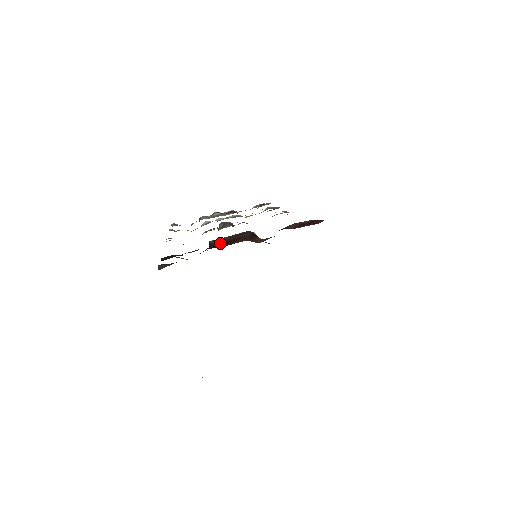
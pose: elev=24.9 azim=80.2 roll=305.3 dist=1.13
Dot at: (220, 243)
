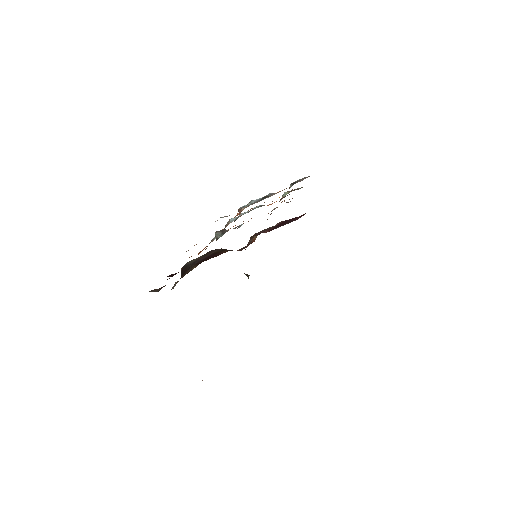
Dot at: (204, 259)
